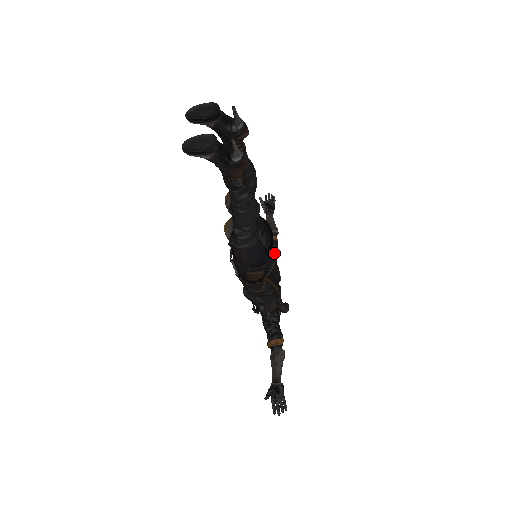
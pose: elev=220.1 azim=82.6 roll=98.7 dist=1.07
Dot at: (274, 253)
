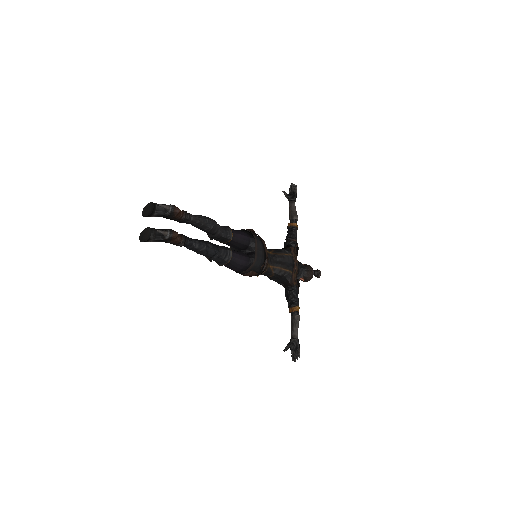
Dot at: occluded
